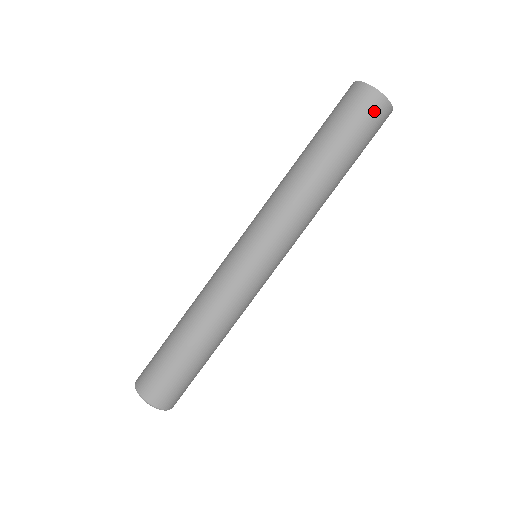
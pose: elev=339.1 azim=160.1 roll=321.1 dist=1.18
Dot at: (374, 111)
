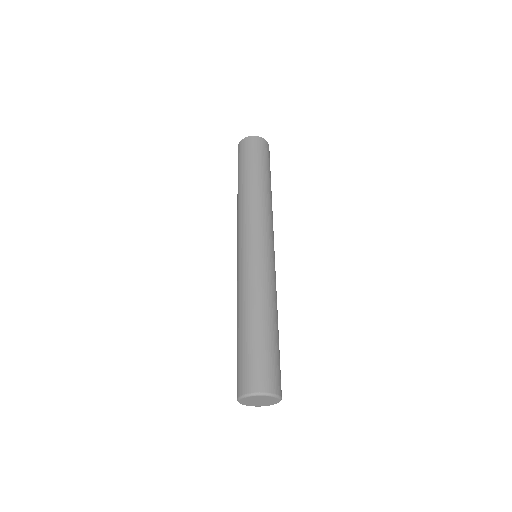
Dot at: (246, 146)
